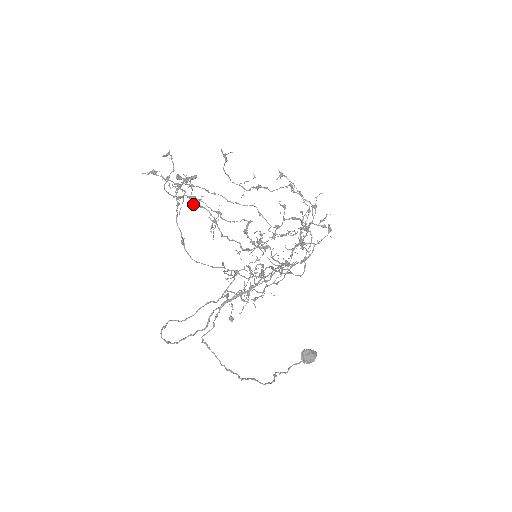
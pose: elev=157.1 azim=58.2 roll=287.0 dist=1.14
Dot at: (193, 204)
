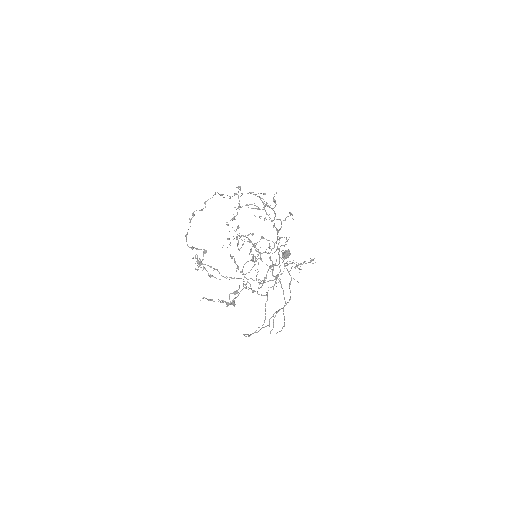
Dot at: occluded
